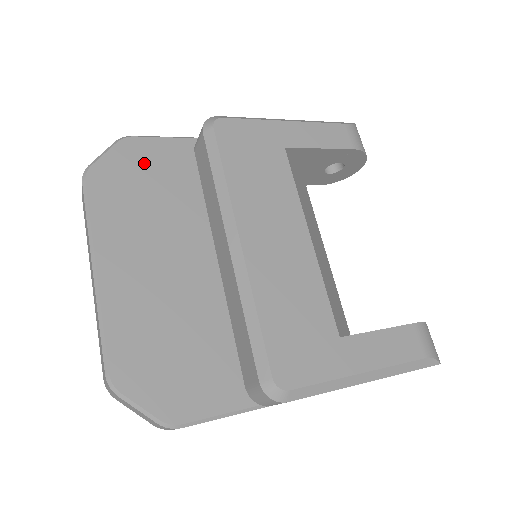
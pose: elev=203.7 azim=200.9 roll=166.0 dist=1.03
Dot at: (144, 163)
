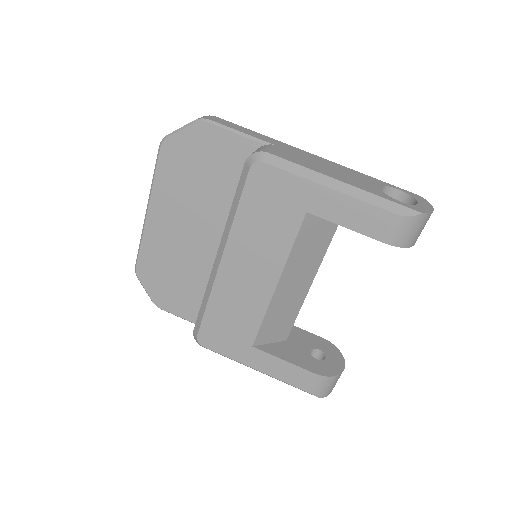
Dot at: (207, 150)
